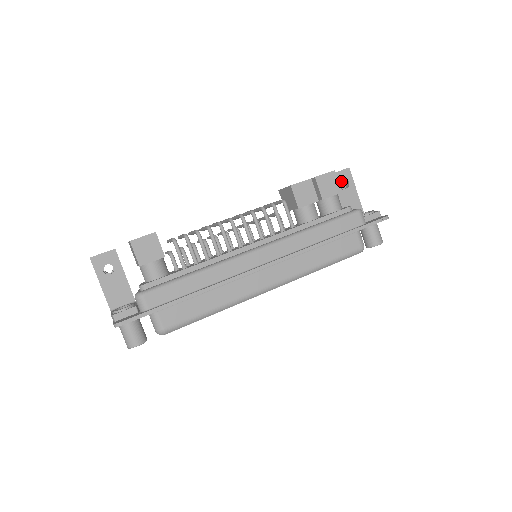
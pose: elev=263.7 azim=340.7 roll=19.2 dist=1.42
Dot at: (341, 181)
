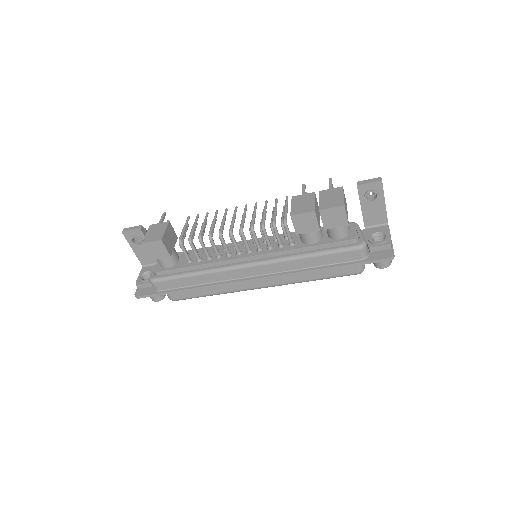
Dot at: occluded
